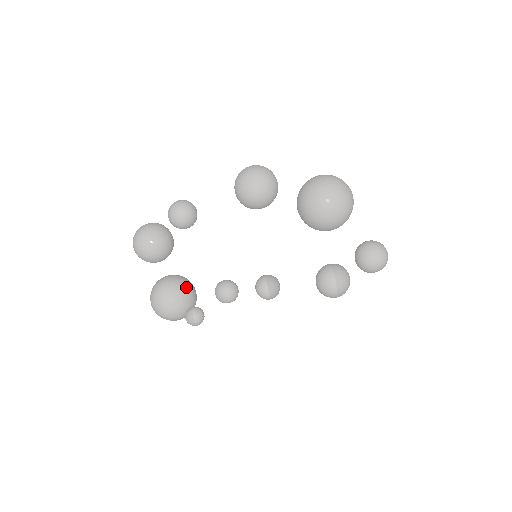
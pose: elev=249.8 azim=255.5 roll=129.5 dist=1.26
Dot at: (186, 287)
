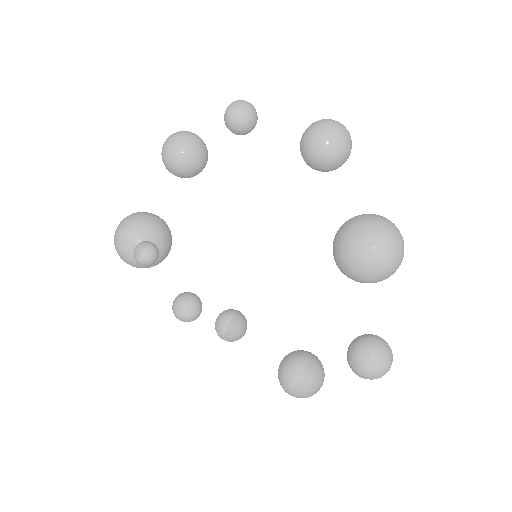
Dot at: (165, 234)
